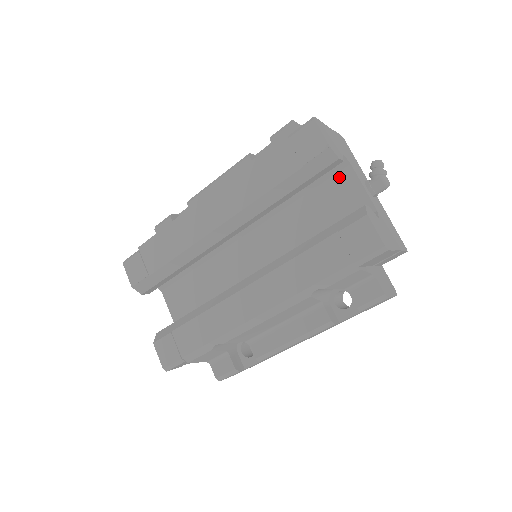
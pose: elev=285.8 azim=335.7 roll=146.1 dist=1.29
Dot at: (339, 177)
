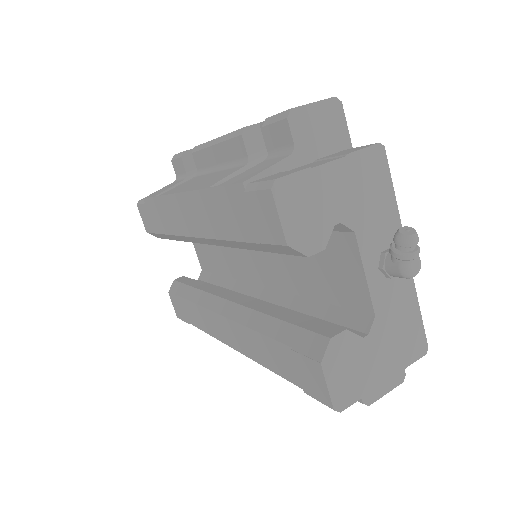
Dot at: (338, 239)
